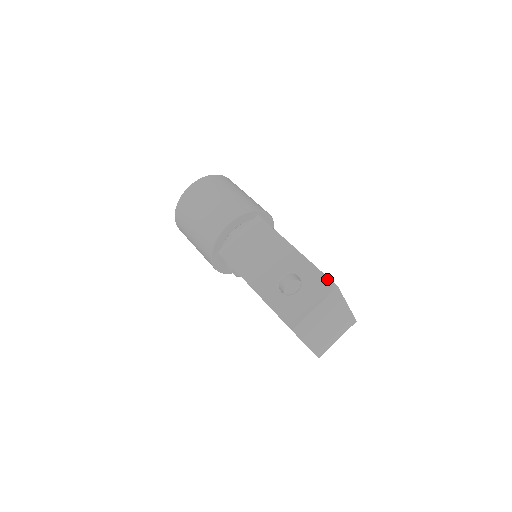
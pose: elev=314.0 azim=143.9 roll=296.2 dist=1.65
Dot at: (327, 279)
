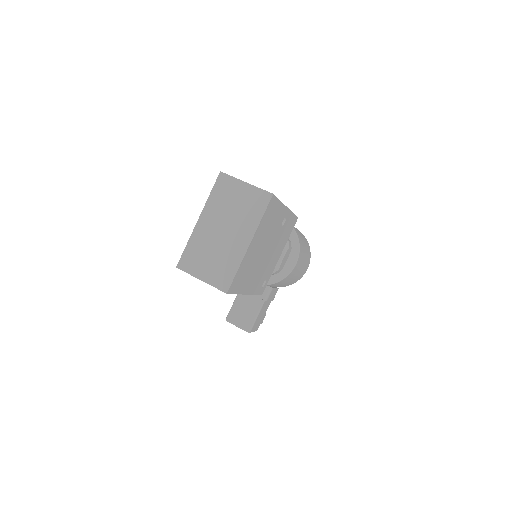
Dot at: (275, 196)
